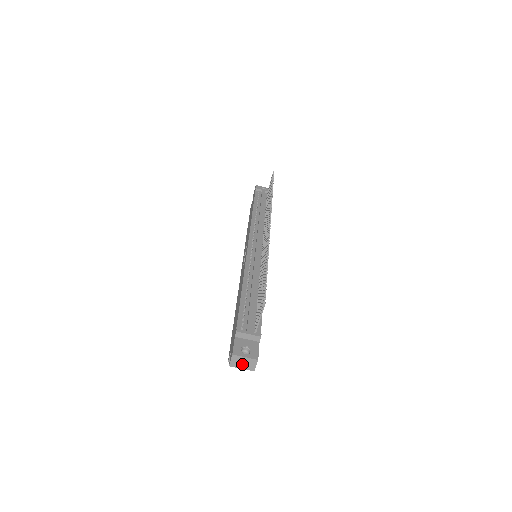
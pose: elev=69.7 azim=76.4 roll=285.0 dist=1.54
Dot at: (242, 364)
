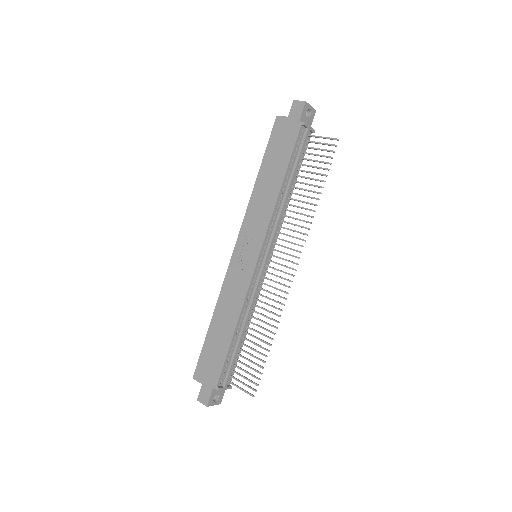
Dot at: occluded
